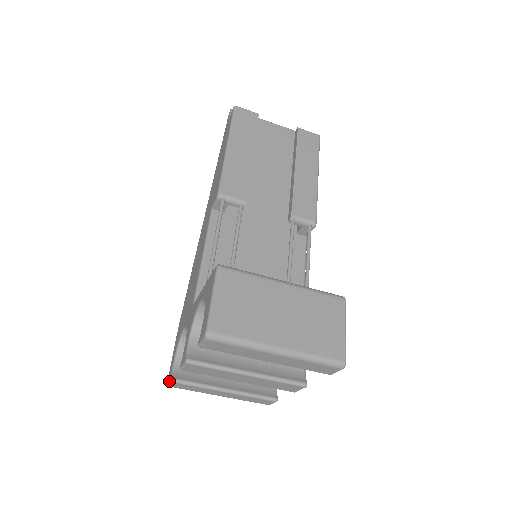
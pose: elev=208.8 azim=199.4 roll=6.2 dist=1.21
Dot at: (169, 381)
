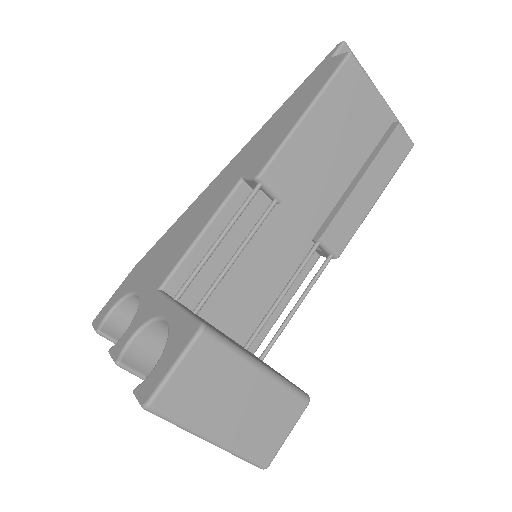
Dot at: (95, 328)
